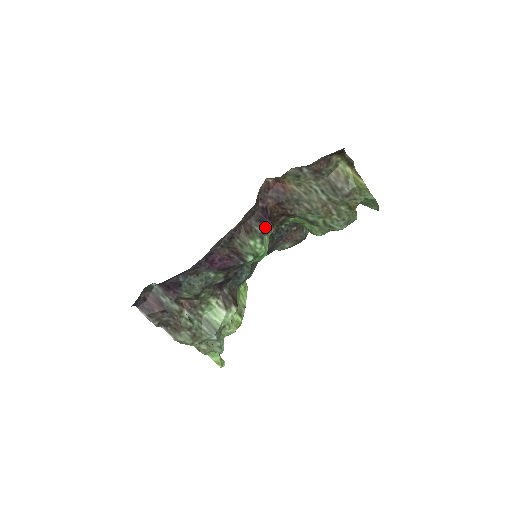
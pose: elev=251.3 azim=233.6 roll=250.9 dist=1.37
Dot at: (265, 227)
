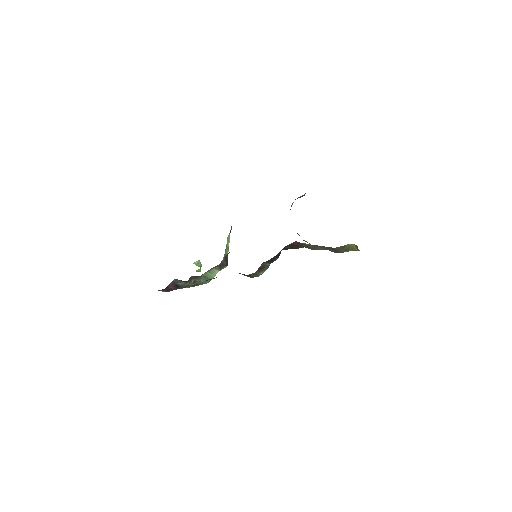
Dot at: occluded
